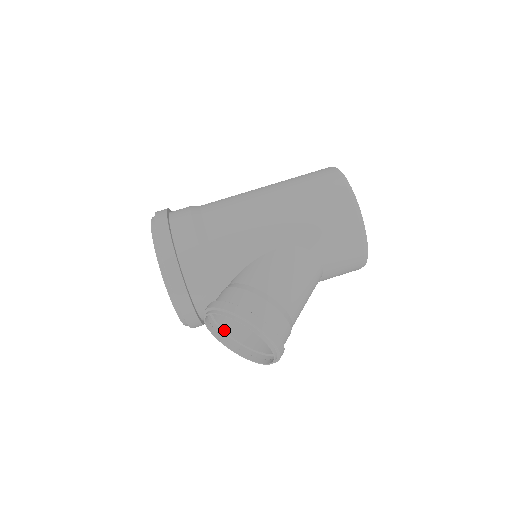
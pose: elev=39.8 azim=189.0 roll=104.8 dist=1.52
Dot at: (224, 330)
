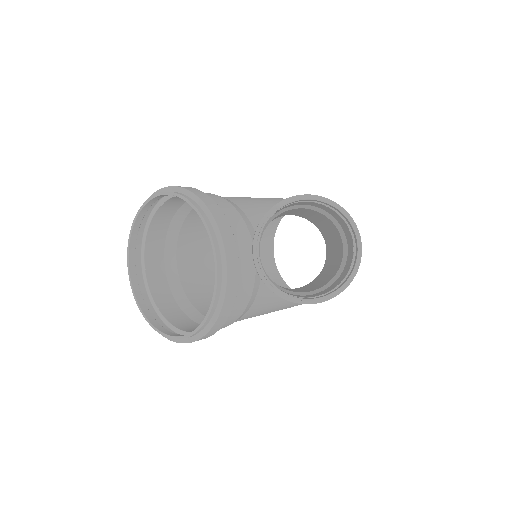
Dot at: occluded
